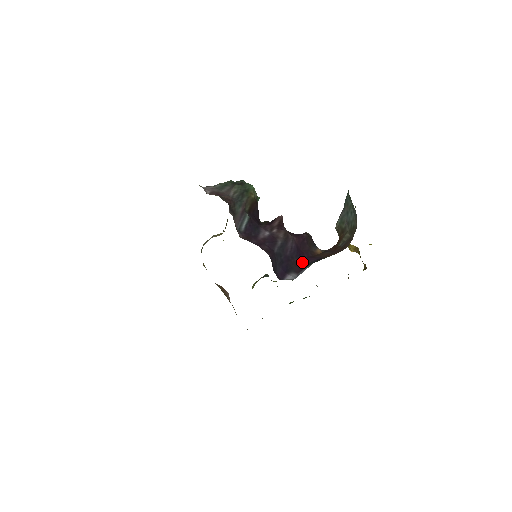
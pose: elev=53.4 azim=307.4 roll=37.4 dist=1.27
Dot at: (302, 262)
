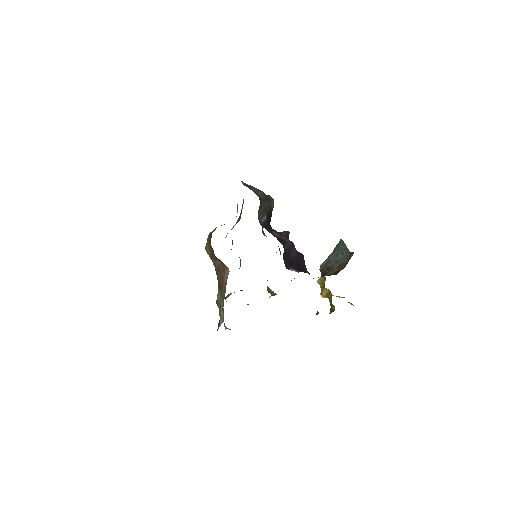
Dot at: (300, 269)
